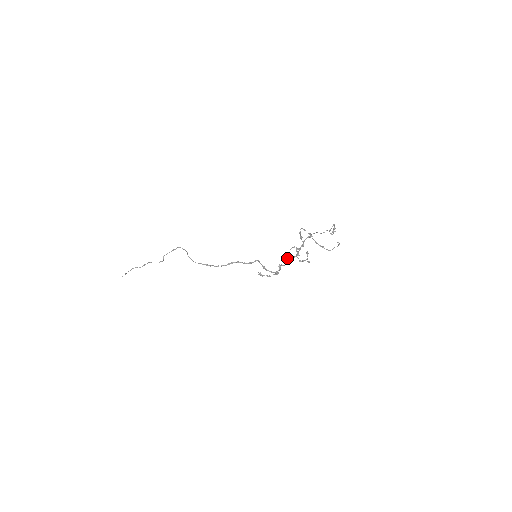
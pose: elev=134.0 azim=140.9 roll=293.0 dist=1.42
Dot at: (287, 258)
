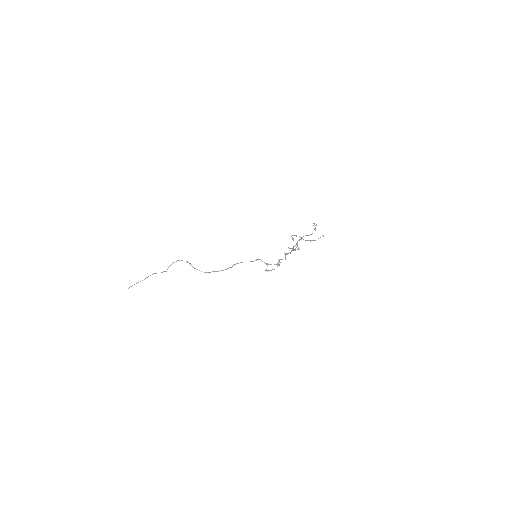
Dot at: (285, 255)
